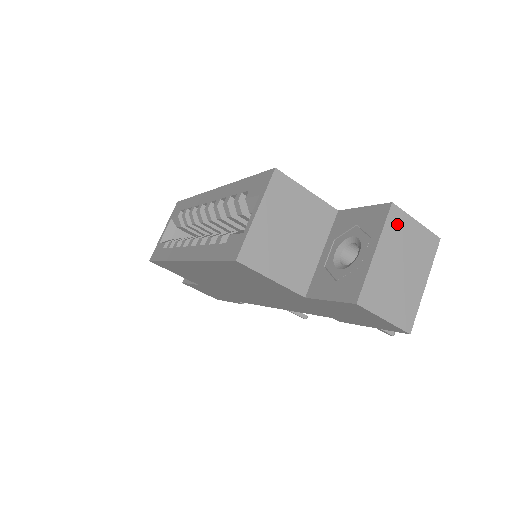
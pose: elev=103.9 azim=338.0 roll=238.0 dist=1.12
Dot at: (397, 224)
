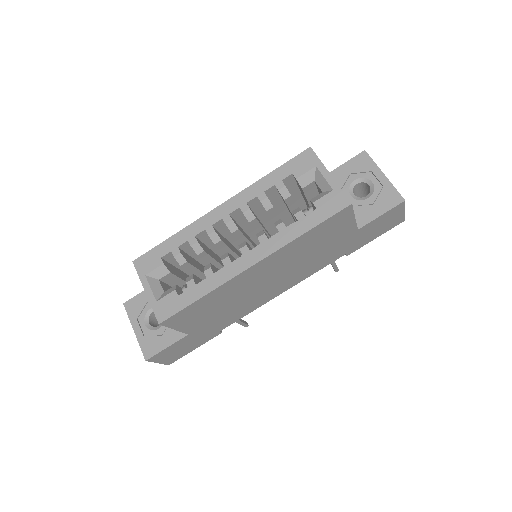
Dot at: occluded
